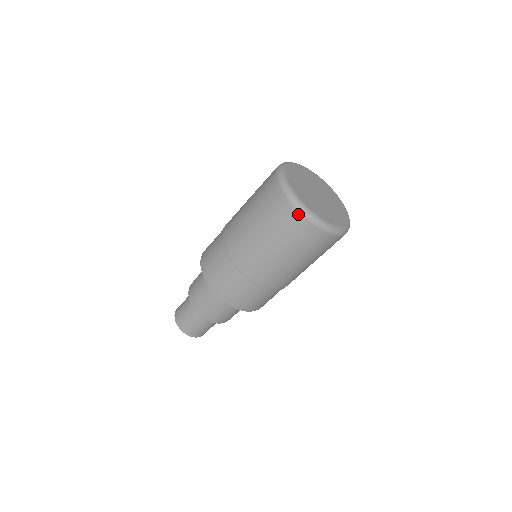
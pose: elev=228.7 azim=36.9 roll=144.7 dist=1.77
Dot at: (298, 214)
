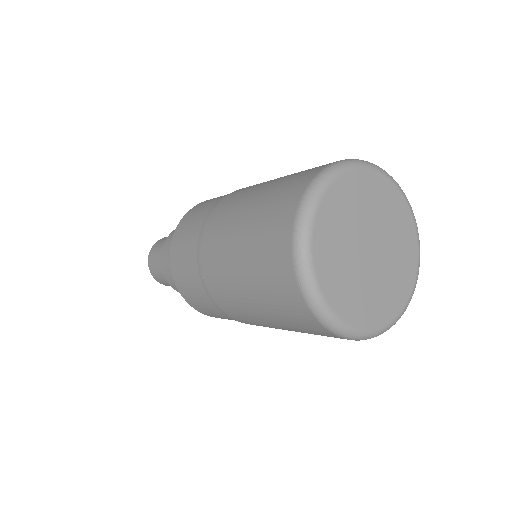
Dot at: (334, 335)
